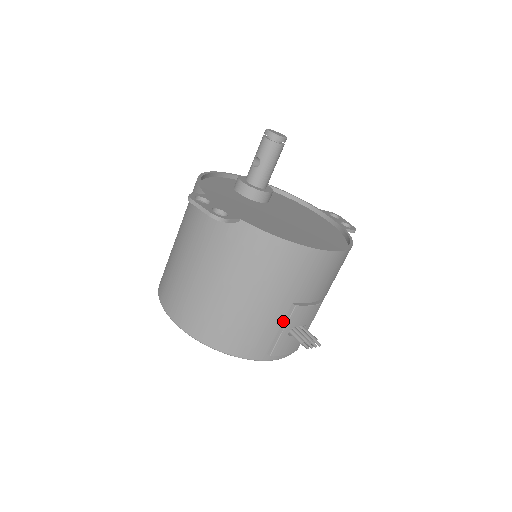
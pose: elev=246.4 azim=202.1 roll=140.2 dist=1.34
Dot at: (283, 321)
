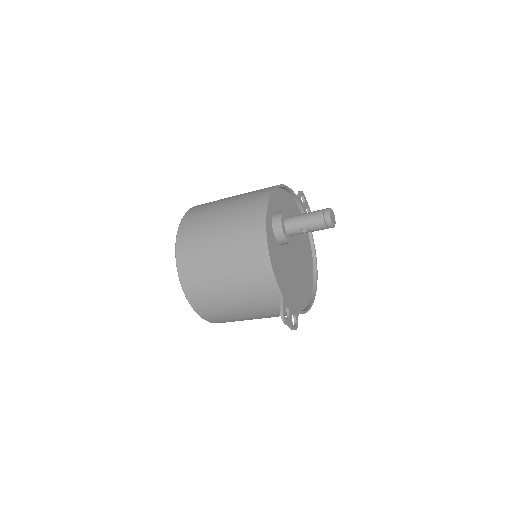
Dot at: occluded
